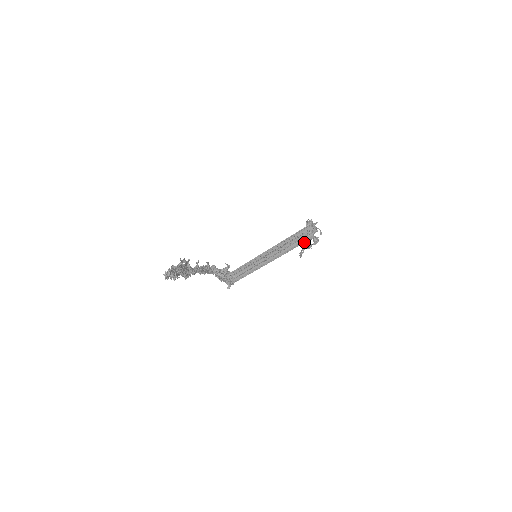
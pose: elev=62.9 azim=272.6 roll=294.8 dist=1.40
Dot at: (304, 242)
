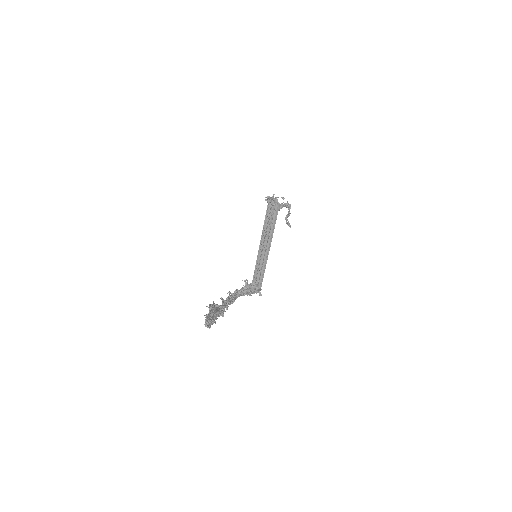
Dot at: occluded
